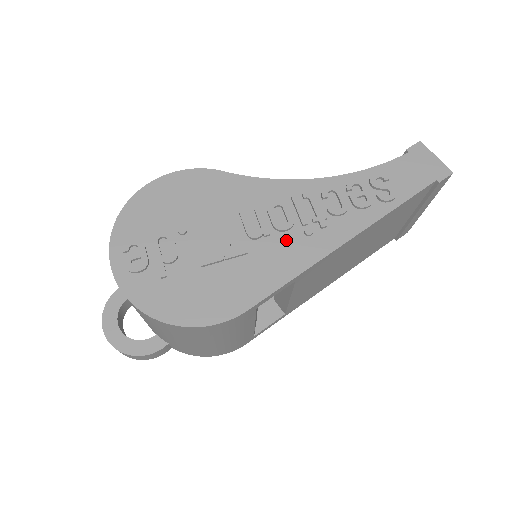
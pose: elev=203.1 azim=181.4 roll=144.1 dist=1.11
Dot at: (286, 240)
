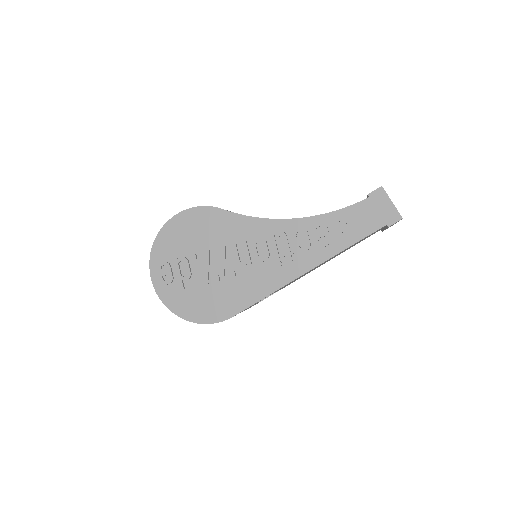
Dot at: (263, 269)
